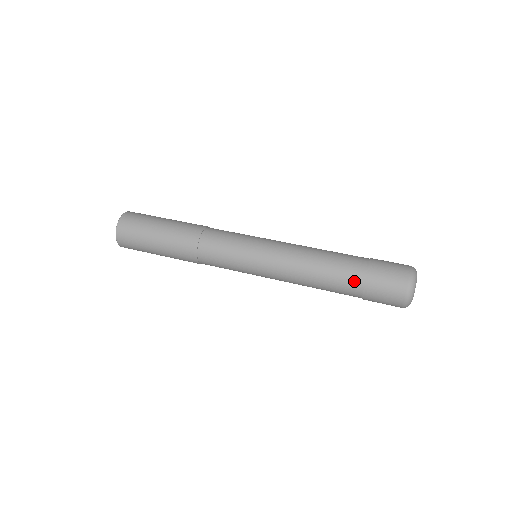
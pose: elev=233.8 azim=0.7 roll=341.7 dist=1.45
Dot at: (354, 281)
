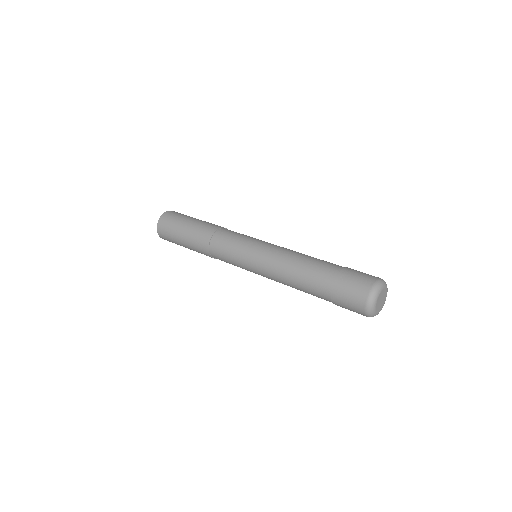
Dot at: (330, 270)
